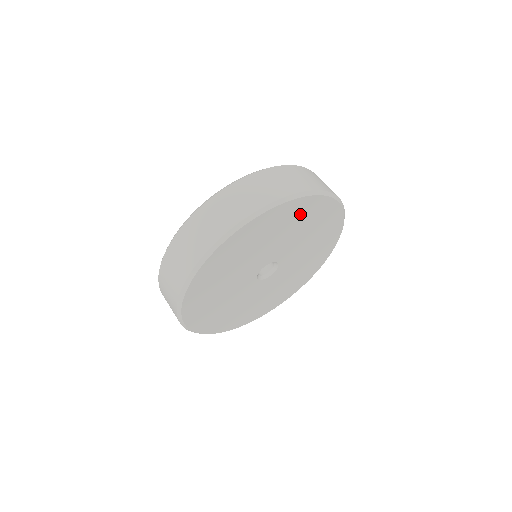
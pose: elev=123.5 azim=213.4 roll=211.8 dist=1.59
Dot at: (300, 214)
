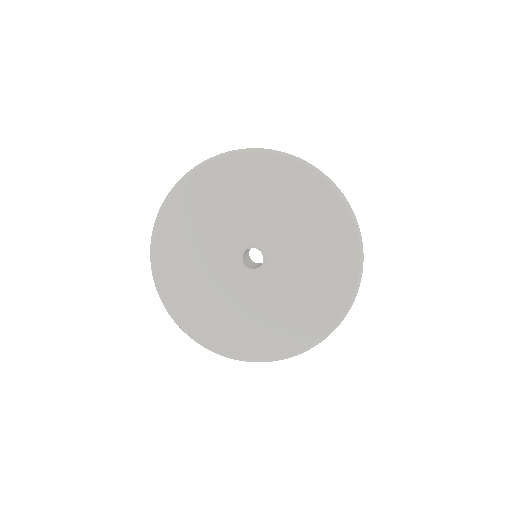
Dot at: (267, 177)
